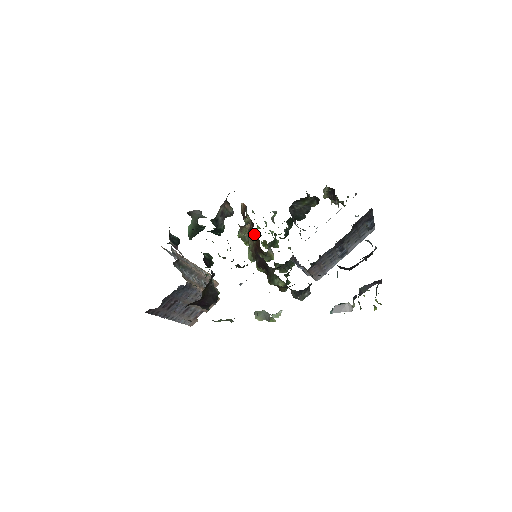
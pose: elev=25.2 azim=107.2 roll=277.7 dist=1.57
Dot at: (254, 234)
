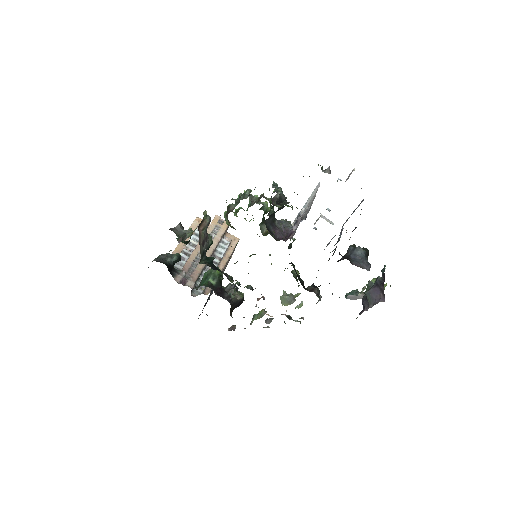
Dot at: occluded
